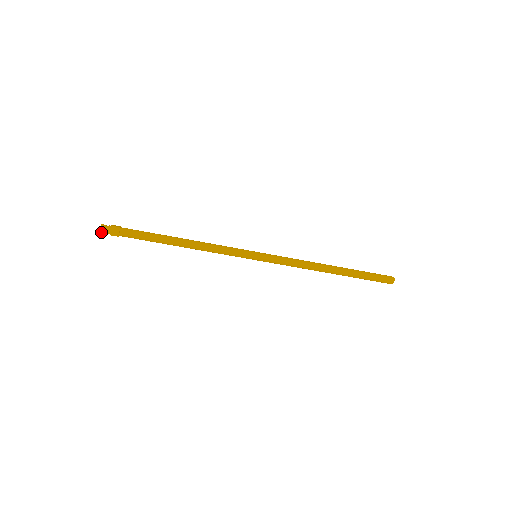
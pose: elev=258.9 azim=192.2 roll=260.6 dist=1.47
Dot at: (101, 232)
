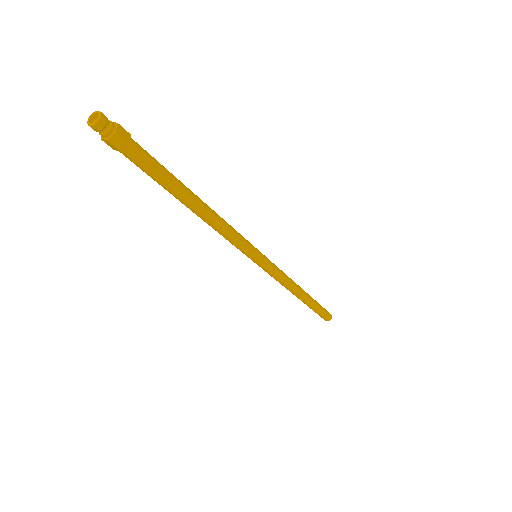
Dot at: (99, 121)
